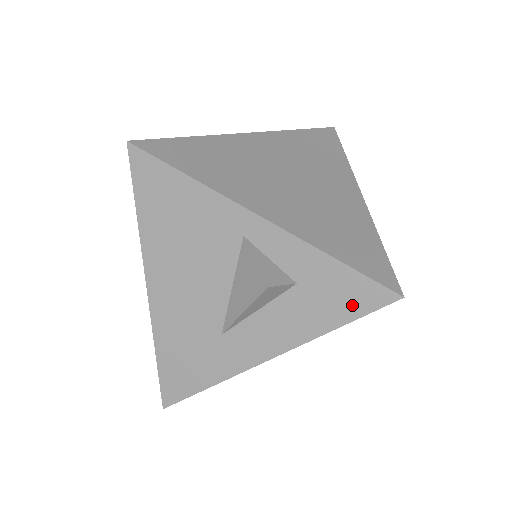
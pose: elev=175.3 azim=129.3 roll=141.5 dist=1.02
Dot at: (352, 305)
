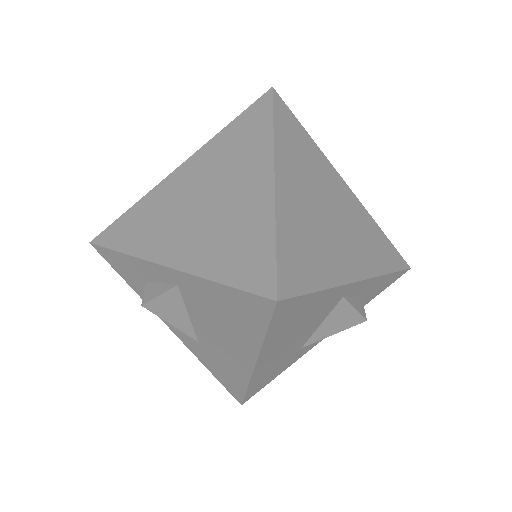
Dot at: (385, 287)
